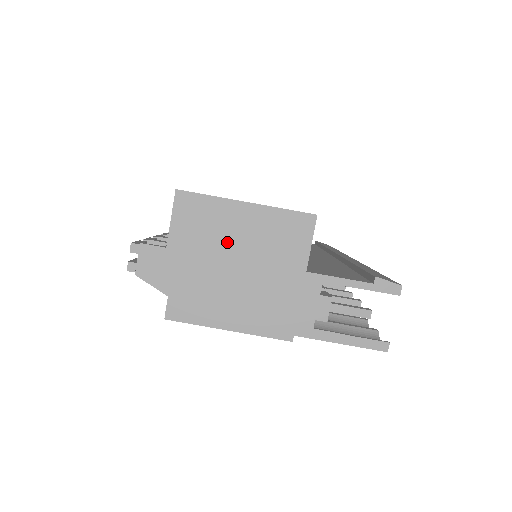
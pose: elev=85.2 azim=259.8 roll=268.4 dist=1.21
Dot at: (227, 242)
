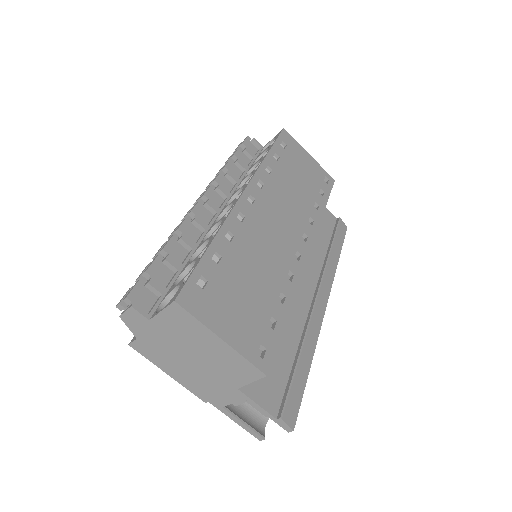
Dot at: (194, 345)
